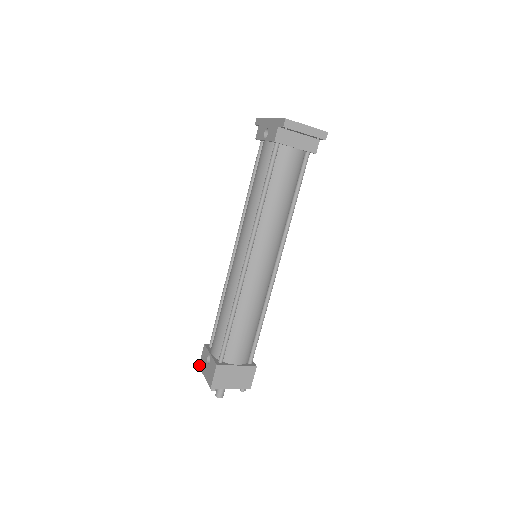
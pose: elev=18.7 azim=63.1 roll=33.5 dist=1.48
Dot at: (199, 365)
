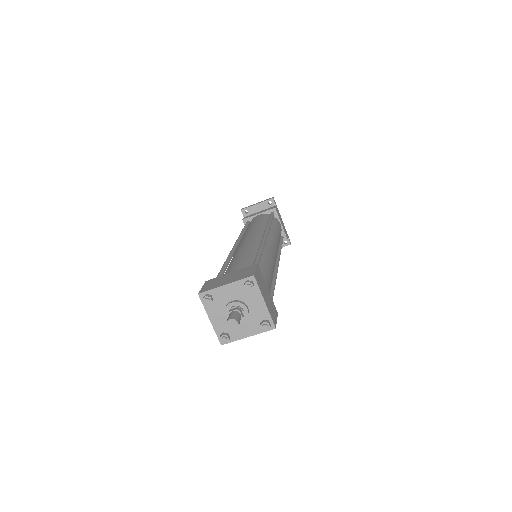
Dot at: (220, 343)
